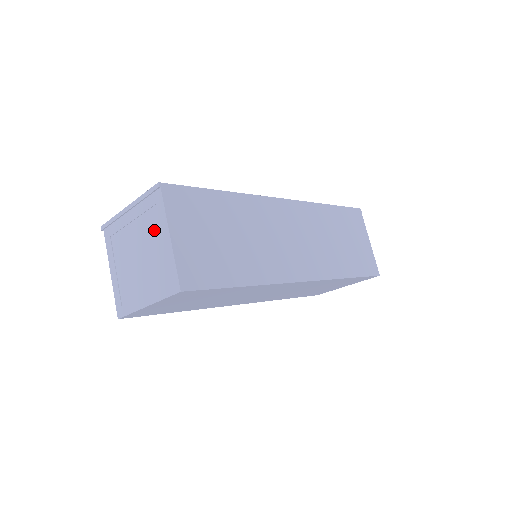
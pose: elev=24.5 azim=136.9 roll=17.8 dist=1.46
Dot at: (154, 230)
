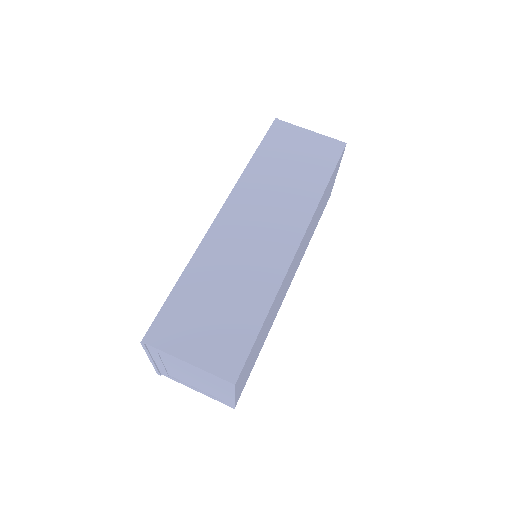
Dot at: (177, 363)
